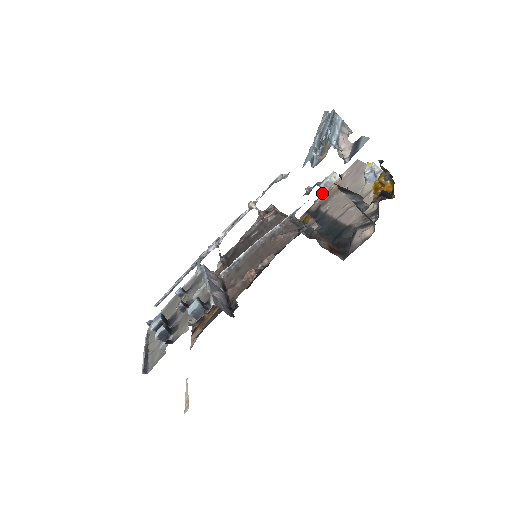
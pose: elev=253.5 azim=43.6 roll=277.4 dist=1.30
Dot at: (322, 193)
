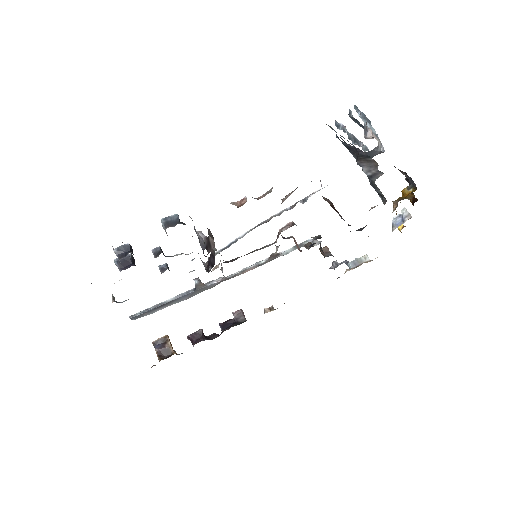
Dot at: (348, 270)
